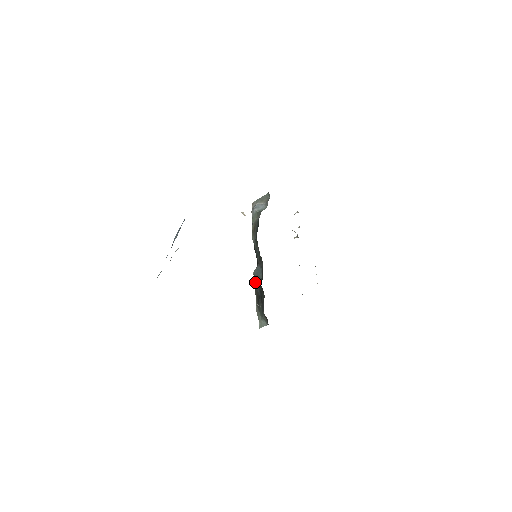
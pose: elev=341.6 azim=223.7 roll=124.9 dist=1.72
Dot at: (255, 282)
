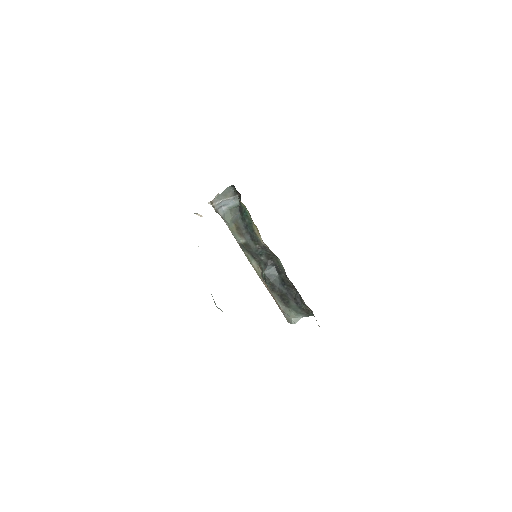
Dot at: (269, 282)
